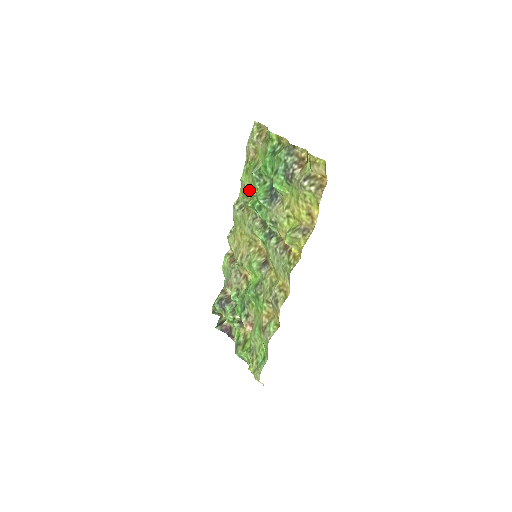
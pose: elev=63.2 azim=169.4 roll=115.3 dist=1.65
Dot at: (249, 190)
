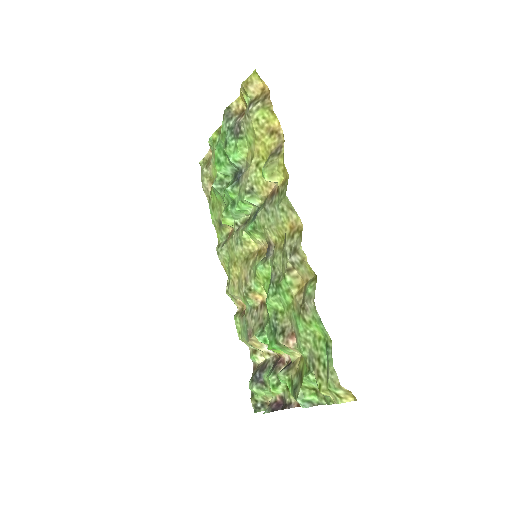
Dot at: (221, 215)
